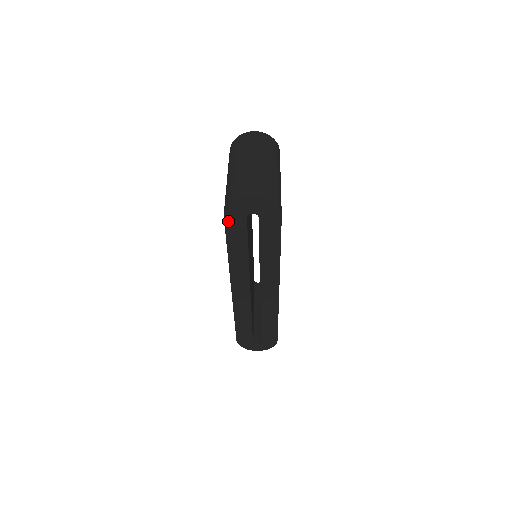
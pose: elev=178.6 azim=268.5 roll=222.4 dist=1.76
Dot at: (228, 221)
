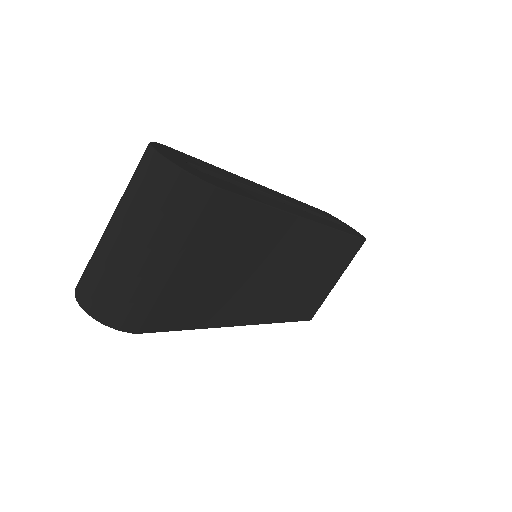
Dot at: occluded
